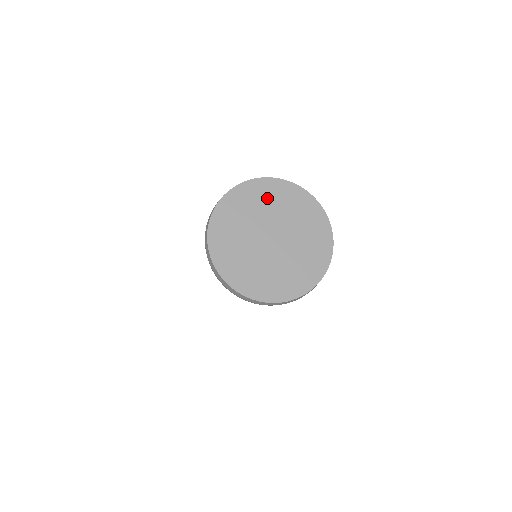
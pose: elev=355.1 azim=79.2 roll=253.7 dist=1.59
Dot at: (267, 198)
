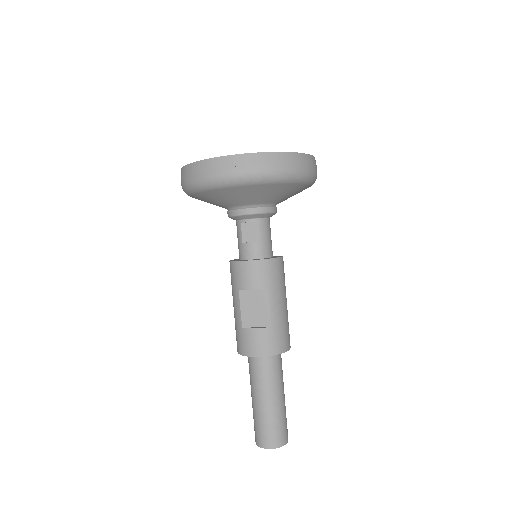
Dot at: occluded
